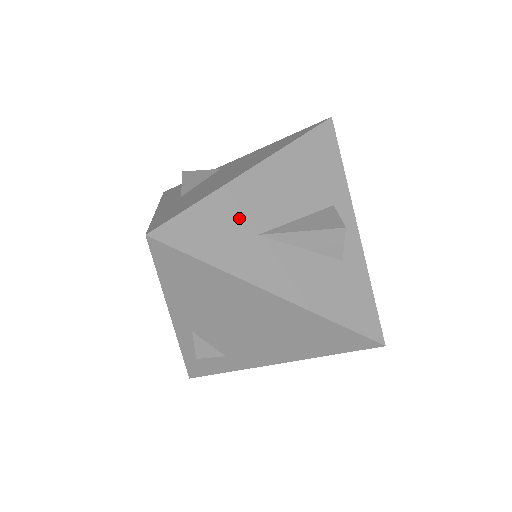
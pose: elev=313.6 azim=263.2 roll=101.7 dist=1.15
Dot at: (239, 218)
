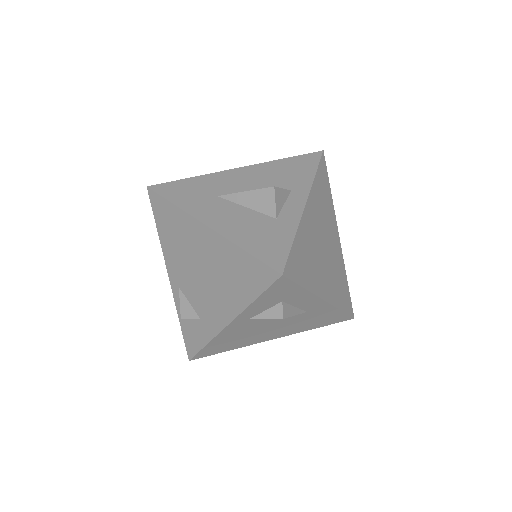
Dot at: (210, 187)
